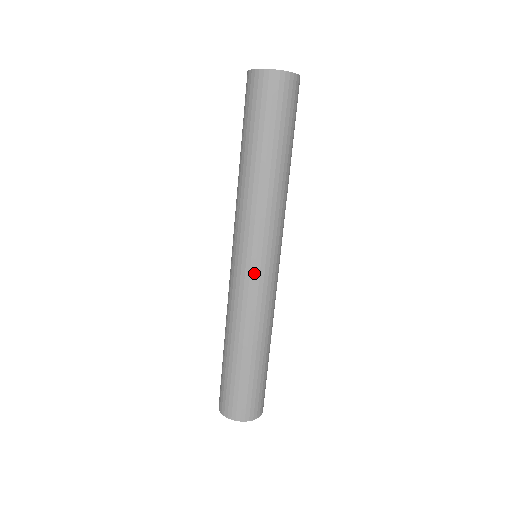
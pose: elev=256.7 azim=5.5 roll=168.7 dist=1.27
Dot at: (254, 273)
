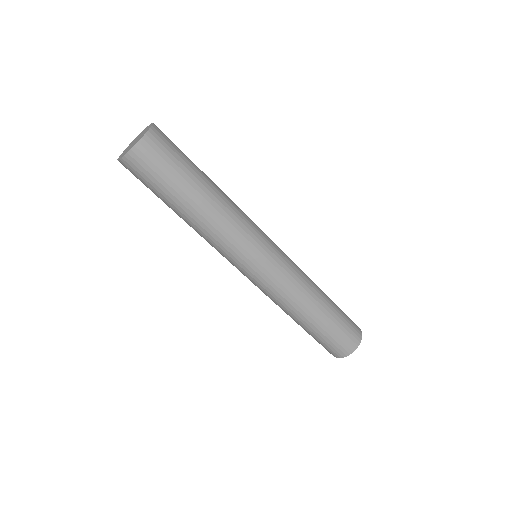
Dot at: (257, 279)
